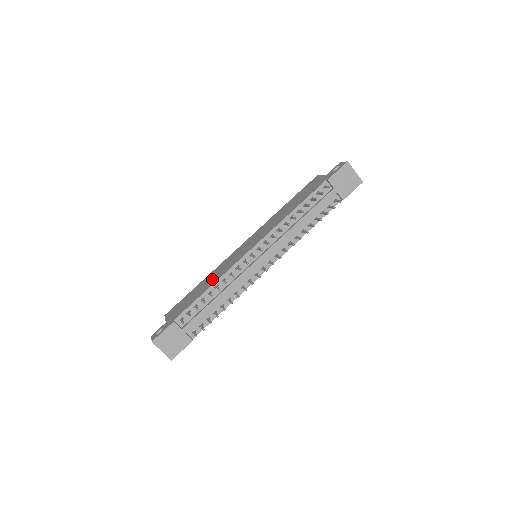
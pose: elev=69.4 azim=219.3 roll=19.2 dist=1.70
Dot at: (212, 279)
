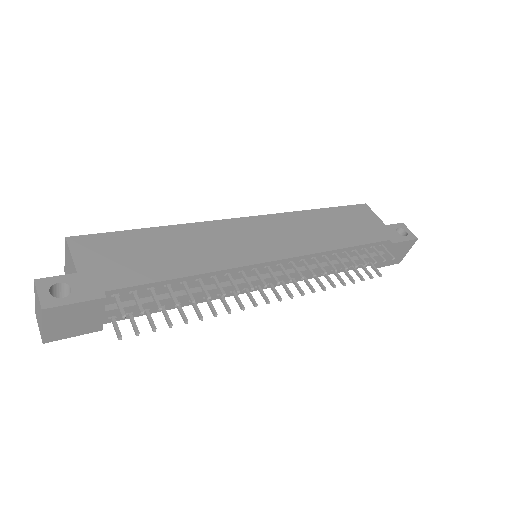
Dot at: (193, 254)
